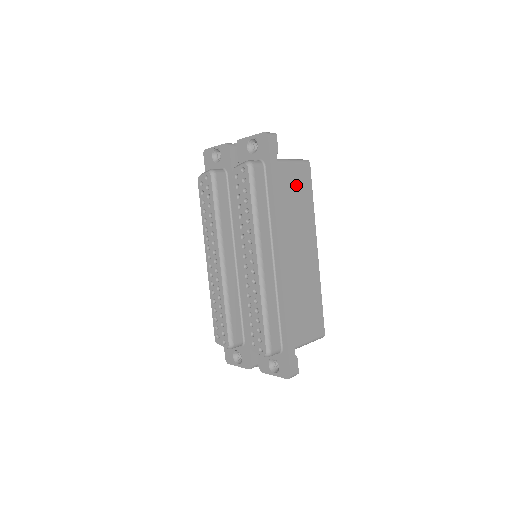
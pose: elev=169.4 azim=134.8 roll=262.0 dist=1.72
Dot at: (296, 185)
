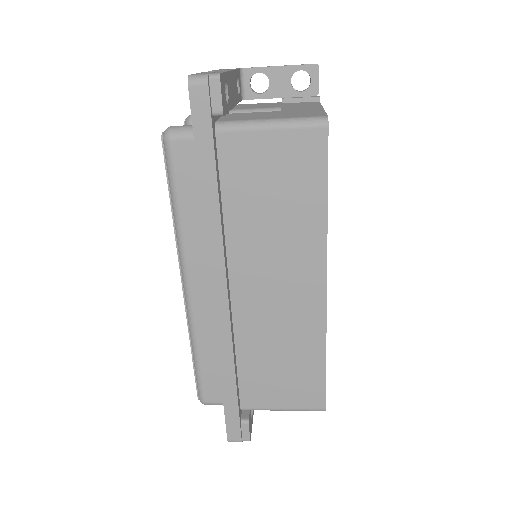
Dot at: (279, 172)
